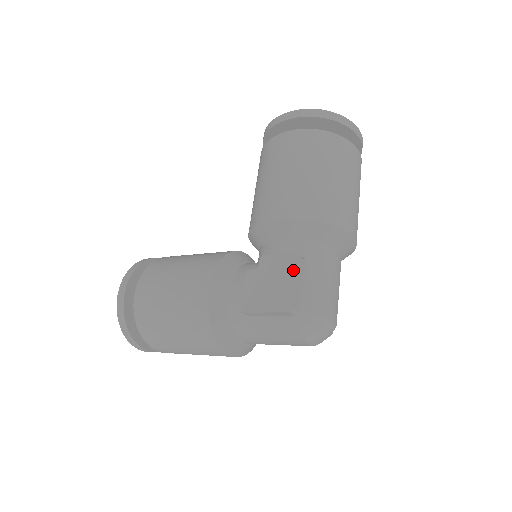
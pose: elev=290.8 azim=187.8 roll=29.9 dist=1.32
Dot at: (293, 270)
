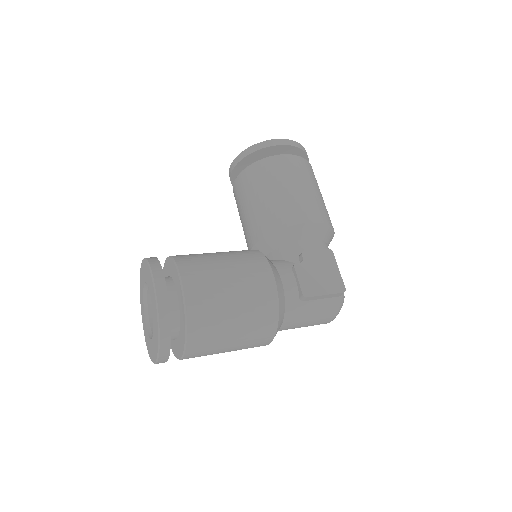
Dot at: (333, 262)
